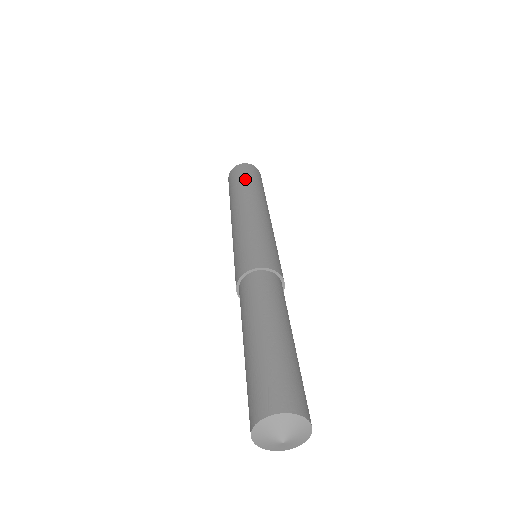
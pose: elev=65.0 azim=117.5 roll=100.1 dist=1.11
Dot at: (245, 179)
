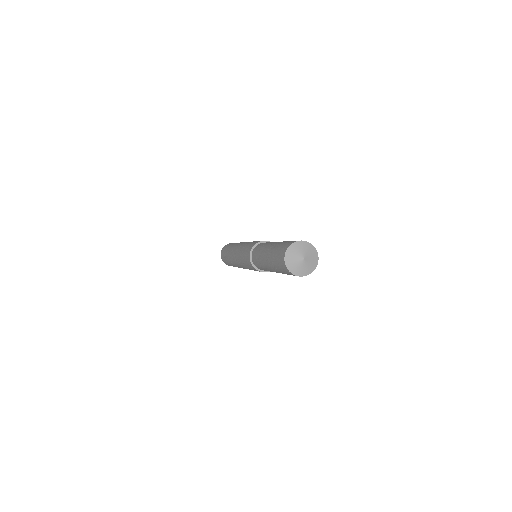
Dot at: occluded
